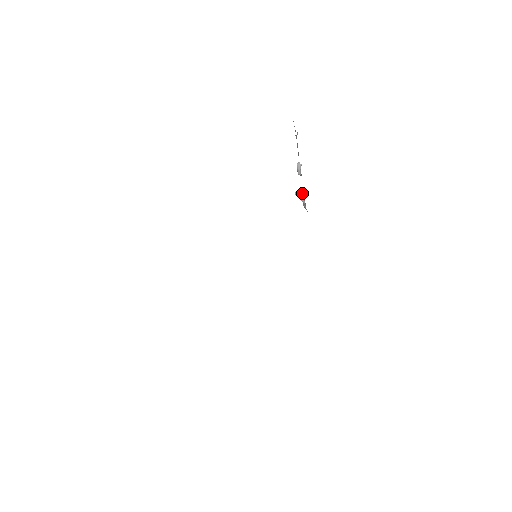
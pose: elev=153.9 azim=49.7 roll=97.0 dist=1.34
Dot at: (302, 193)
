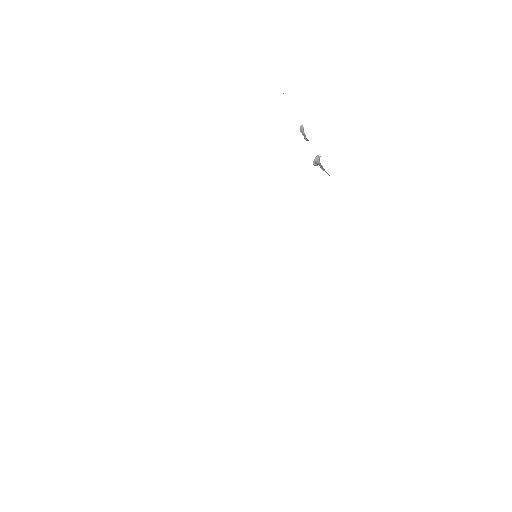
Dot at: (318, 161)
